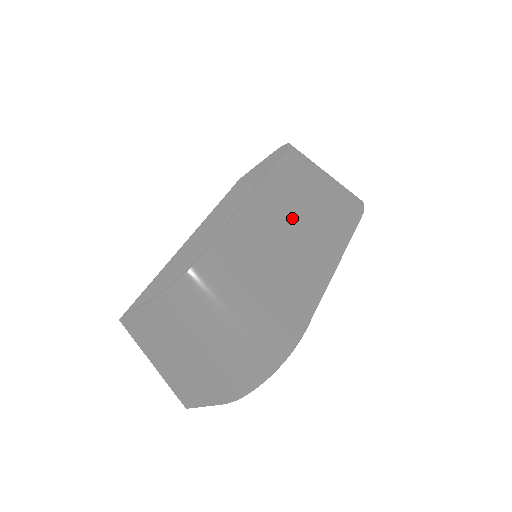
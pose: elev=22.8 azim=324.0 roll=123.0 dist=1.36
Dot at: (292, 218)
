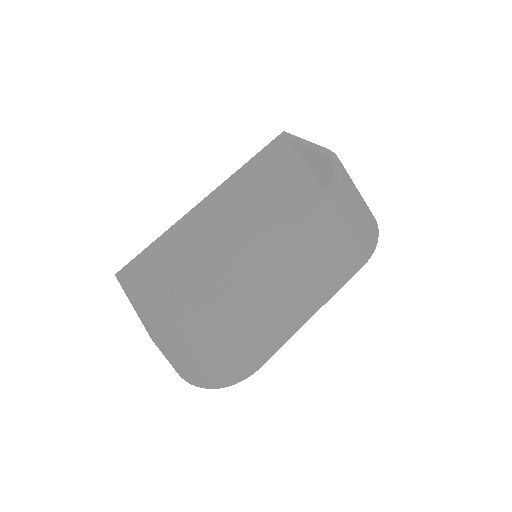
Dot at: (298, 272)
